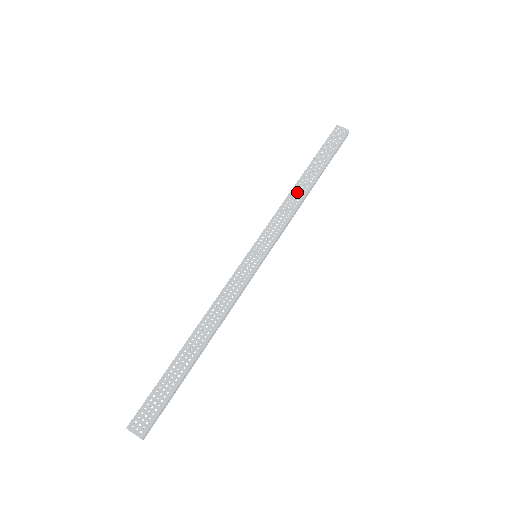
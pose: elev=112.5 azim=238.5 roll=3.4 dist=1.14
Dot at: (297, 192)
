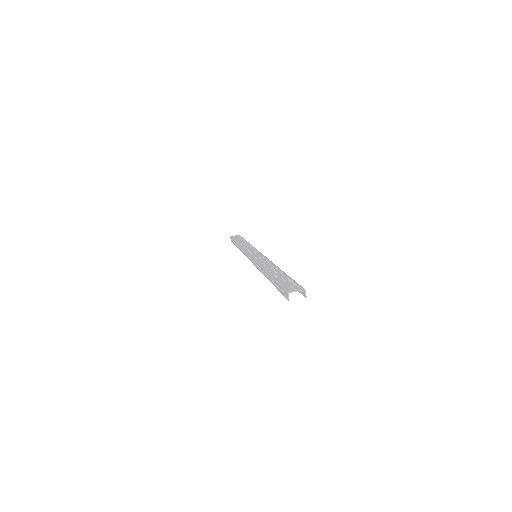
Dot at: occluded
